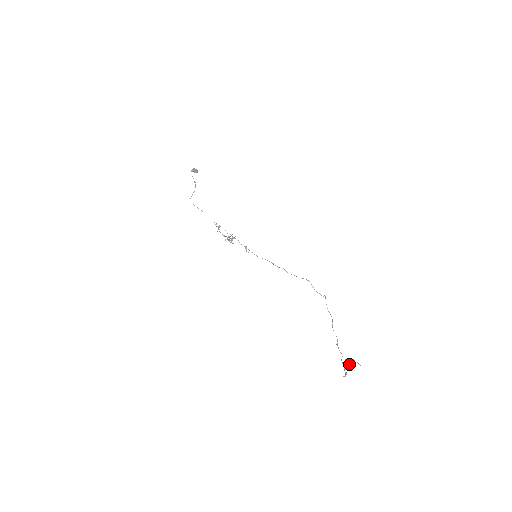
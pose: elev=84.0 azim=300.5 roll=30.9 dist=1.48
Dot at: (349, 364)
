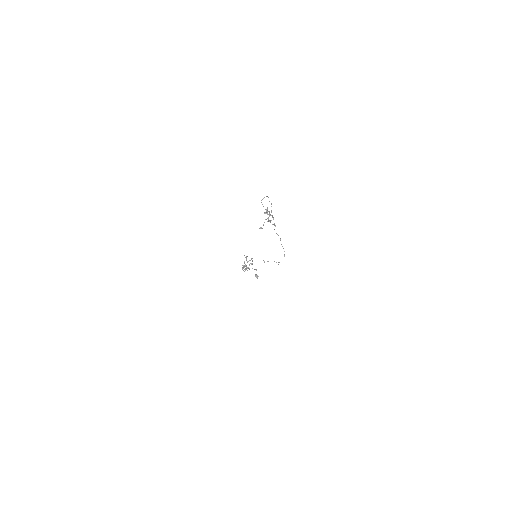
Dot at: occluded
